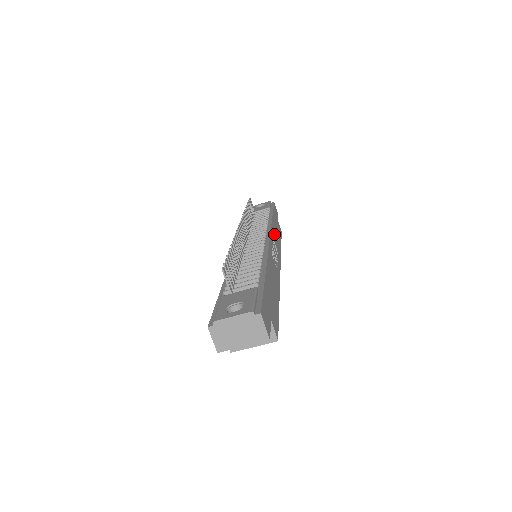
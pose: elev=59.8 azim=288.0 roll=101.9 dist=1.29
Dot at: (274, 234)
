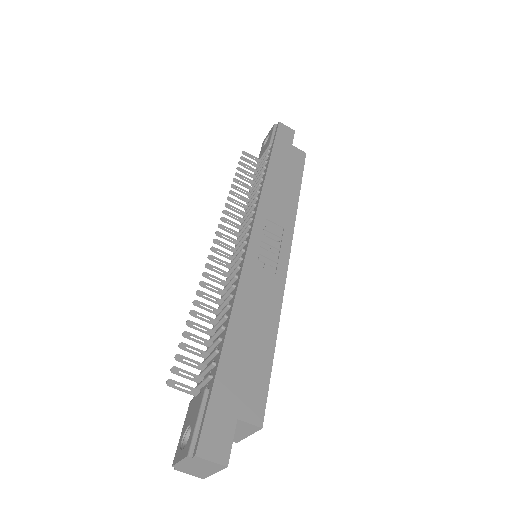
Dot at: (271, 202)
